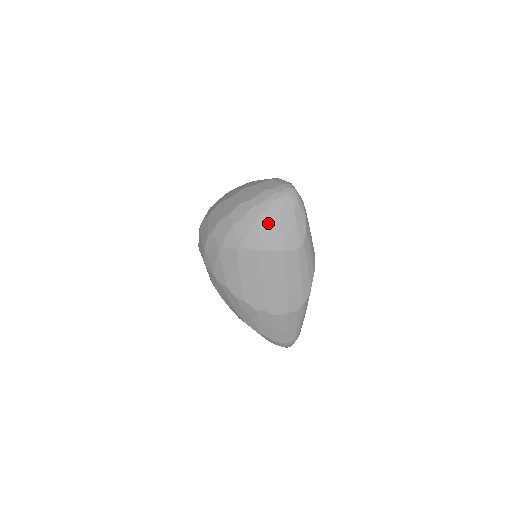
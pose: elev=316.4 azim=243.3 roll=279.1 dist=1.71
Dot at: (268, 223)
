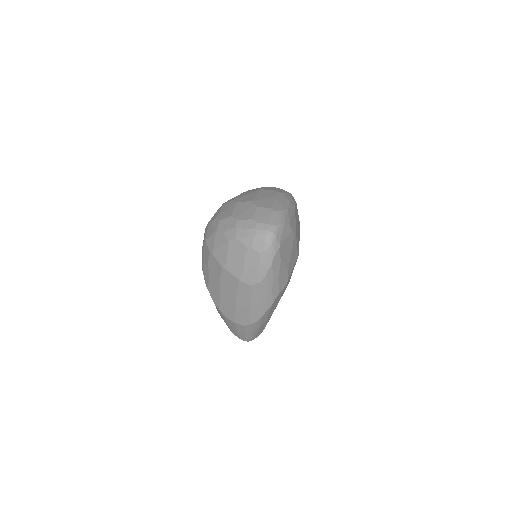
Dot at: (236, 250)
